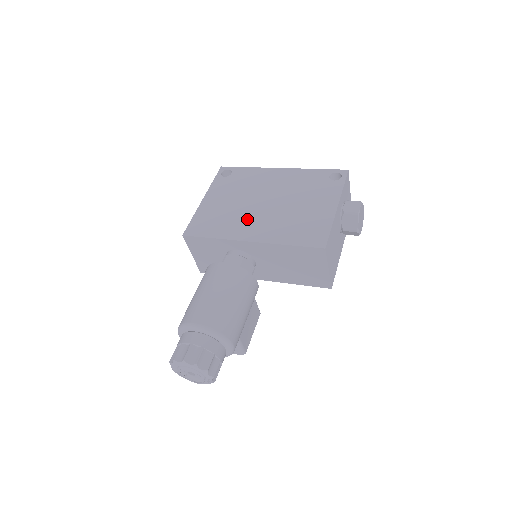
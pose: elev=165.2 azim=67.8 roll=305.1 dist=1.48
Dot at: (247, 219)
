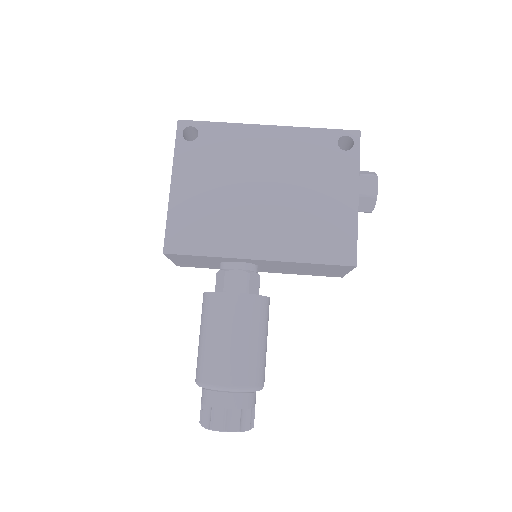
Dot at: (246, 222)
